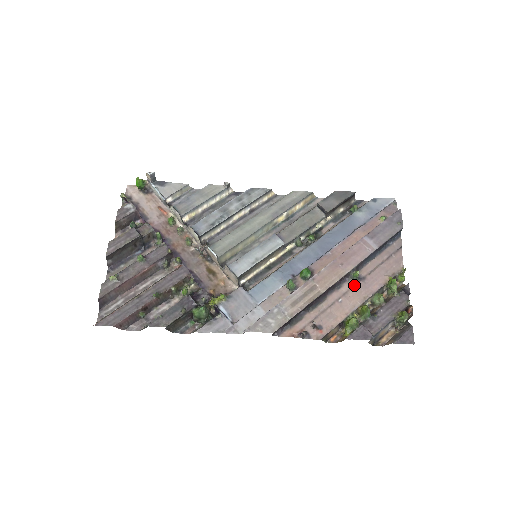
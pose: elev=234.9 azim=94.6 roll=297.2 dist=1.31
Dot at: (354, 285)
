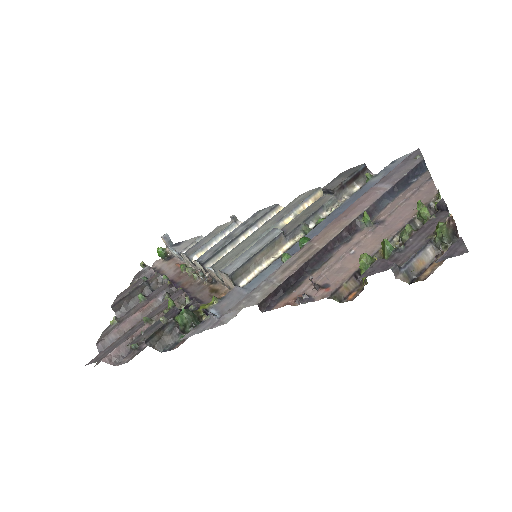
Dot at: (369, 232)
